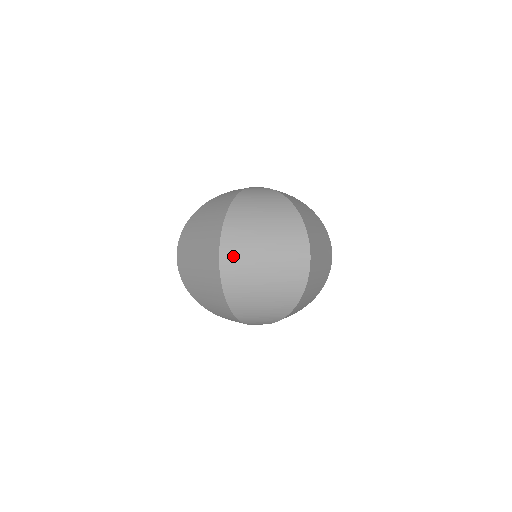
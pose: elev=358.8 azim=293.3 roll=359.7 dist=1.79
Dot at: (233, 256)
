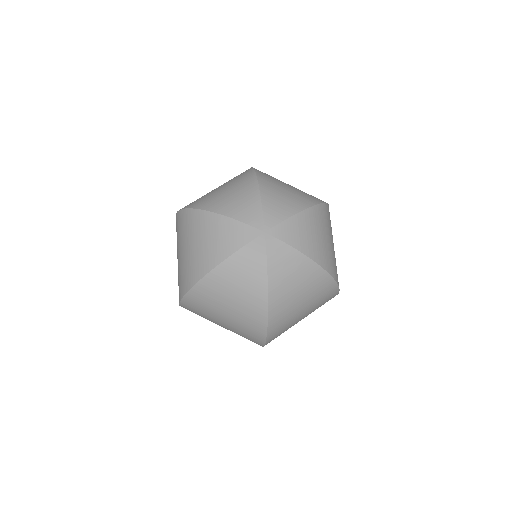
Dot at: occluded
